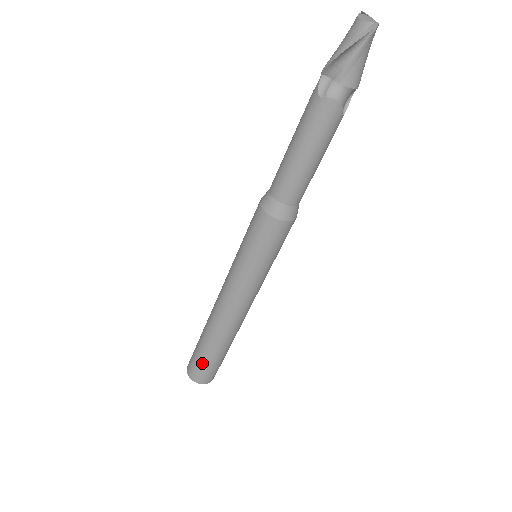
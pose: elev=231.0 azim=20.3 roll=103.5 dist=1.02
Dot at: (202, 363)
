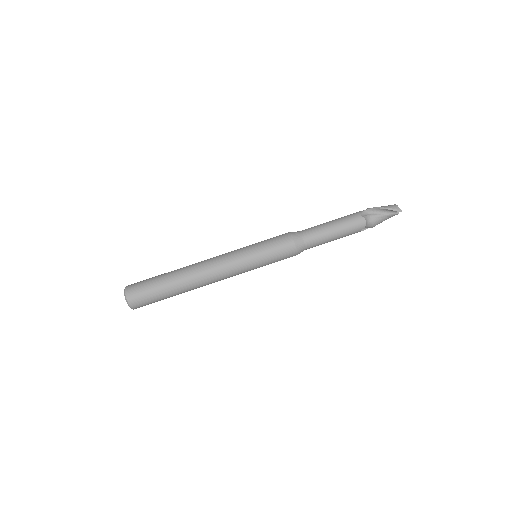
Dot at: (151, 288)
